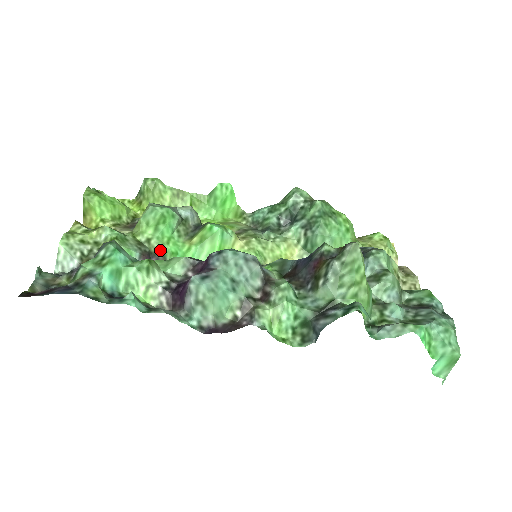
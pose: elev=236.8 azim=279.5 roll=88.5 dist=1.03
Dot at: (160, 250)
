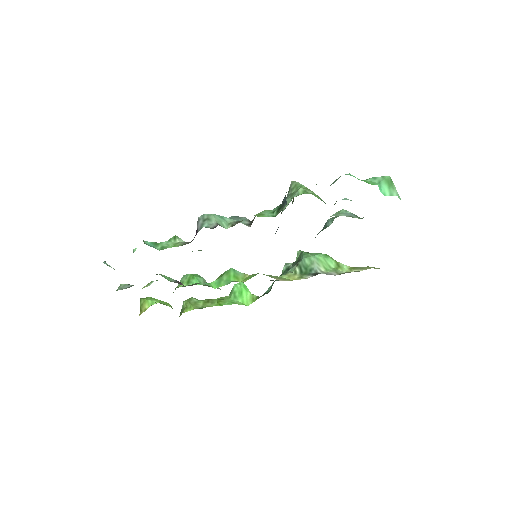
Dot at: occluded
